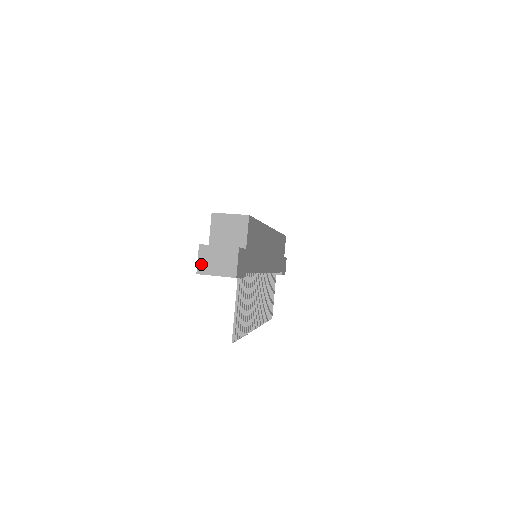
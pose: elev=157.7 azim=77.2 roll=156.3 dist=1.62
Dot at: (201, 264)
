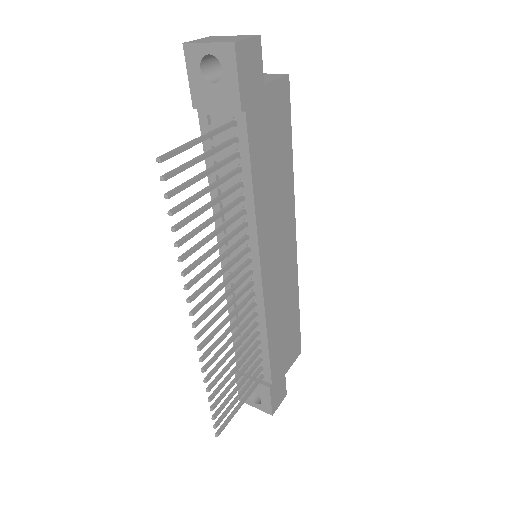
Dot at: (197, 40)
